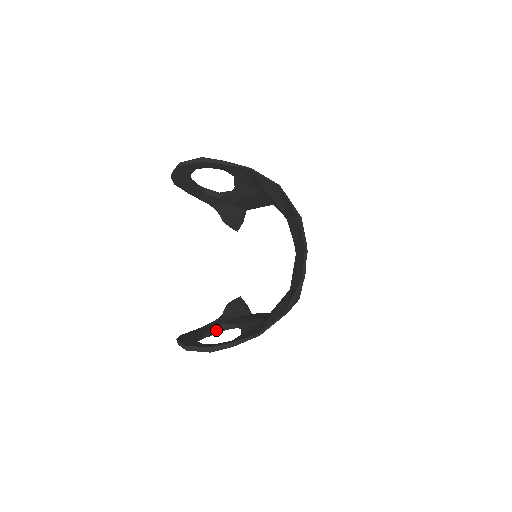
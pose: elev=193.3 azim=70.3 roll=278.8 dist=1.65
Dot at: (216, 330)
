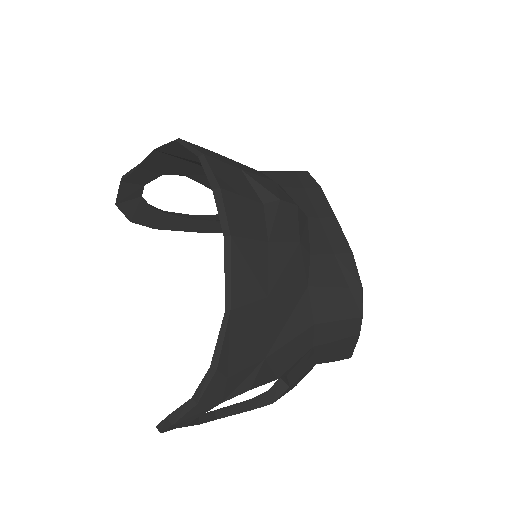
Dot at: (275, 392)
